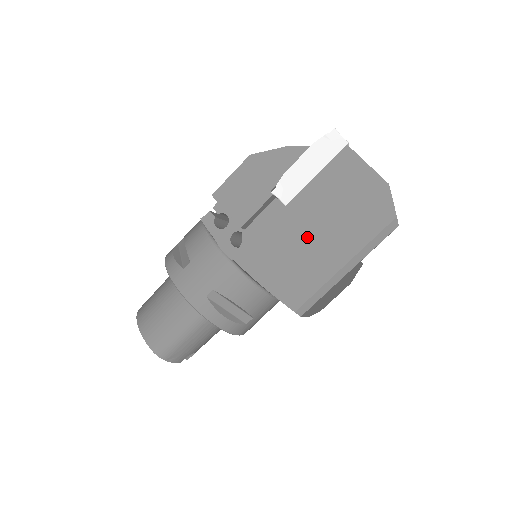
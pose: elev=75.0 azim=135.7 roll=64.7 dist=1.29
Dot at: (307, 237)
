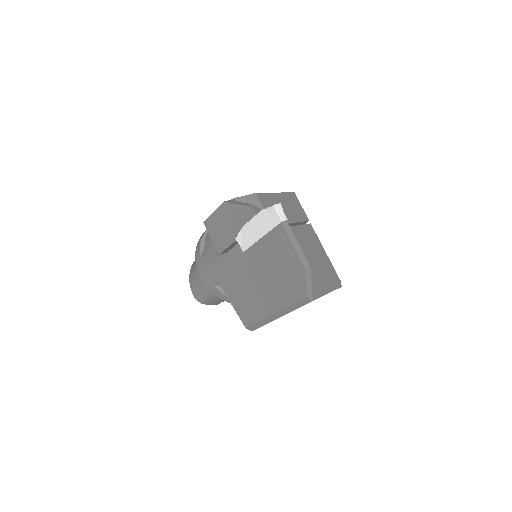
Dot at: (254, 282)
